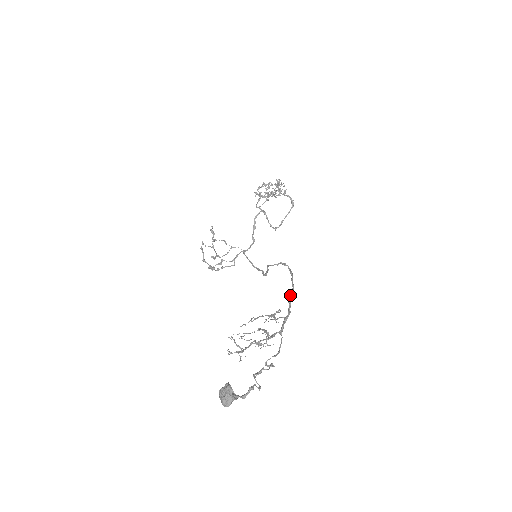
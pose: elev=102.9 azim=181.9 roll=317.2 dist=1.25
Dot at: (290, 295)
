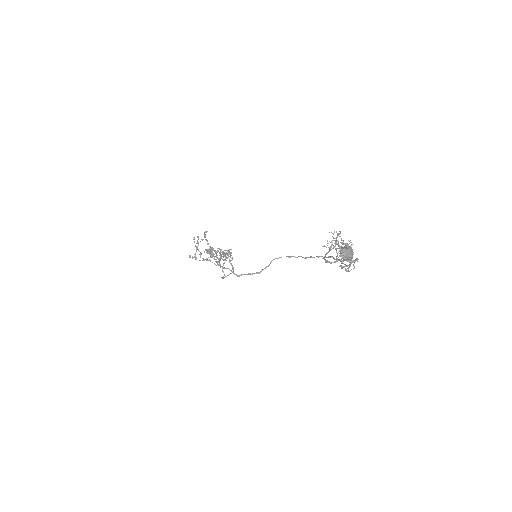
Dot at: (330, 256)
